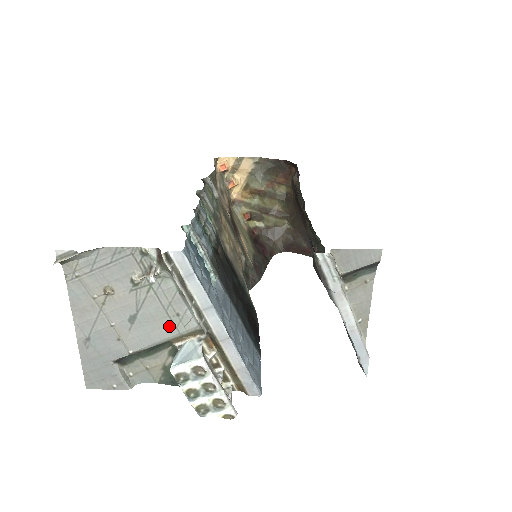
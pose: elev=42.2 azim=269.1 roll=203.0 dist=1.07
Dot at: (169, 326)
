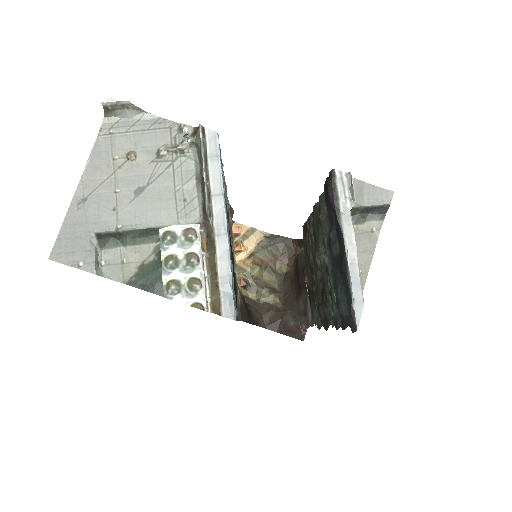
Dot at: (171, 209)
